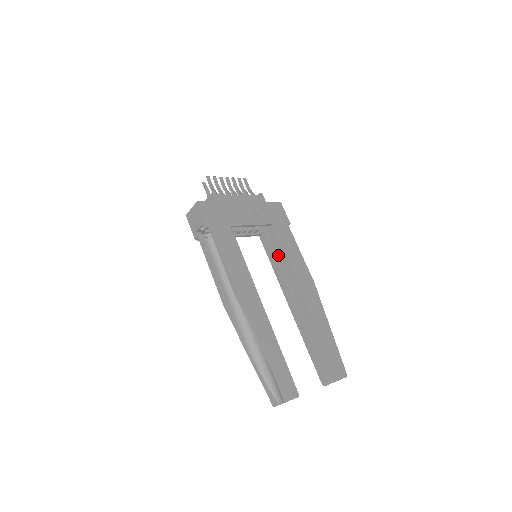
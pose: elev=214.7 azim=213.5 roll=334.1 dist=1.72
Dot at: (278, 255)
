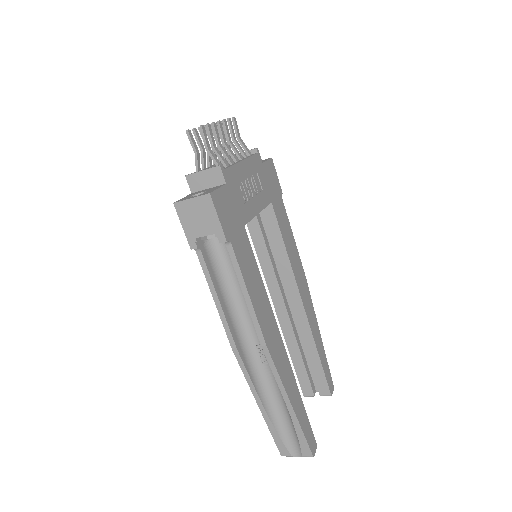
Dot at: (273, 245)
